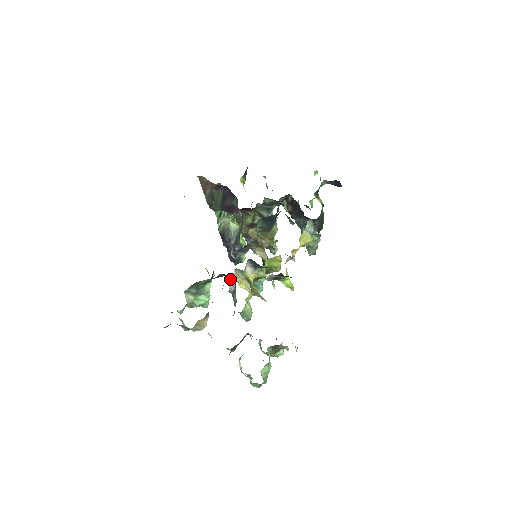
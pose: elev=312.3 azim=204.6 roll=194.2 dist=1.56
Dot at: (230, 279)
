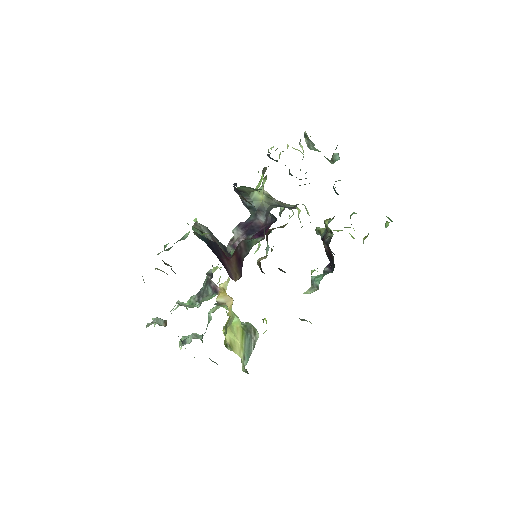
Dot at: occluded
